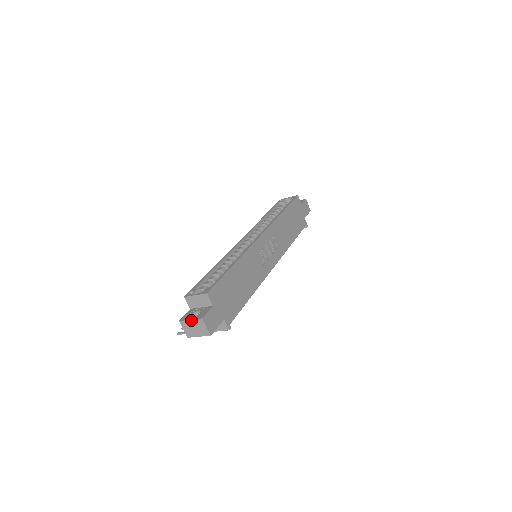
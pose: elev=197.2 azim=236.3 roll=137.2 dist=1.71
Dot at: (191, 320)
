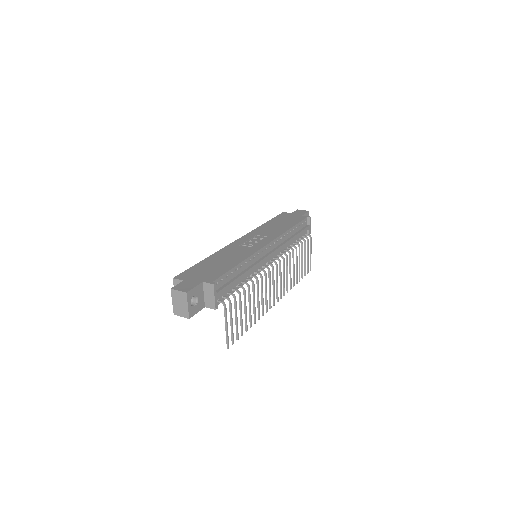
Dot at: (172, 301)
